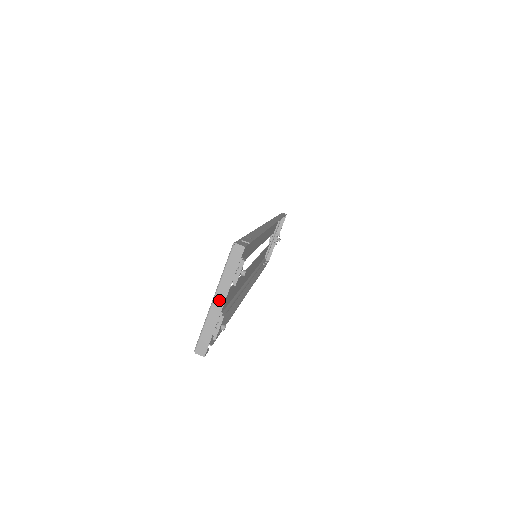
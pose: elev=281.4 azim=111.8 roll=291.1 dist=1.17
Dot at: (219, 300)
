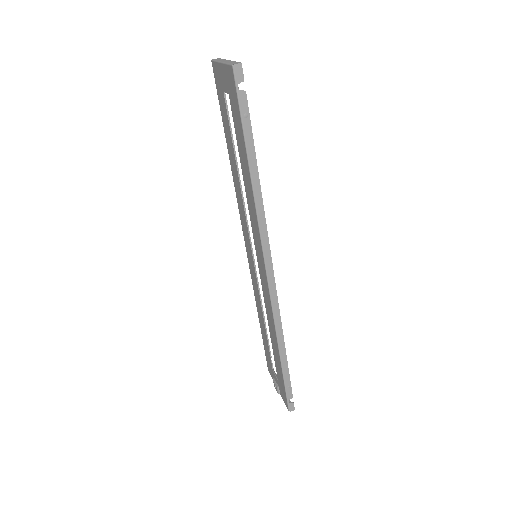
Dot at: (225, 61)
